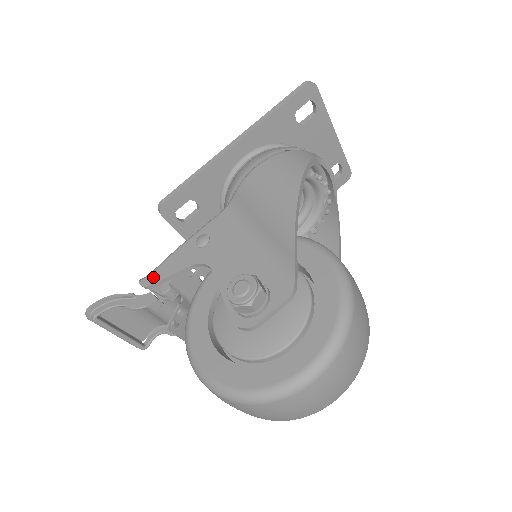
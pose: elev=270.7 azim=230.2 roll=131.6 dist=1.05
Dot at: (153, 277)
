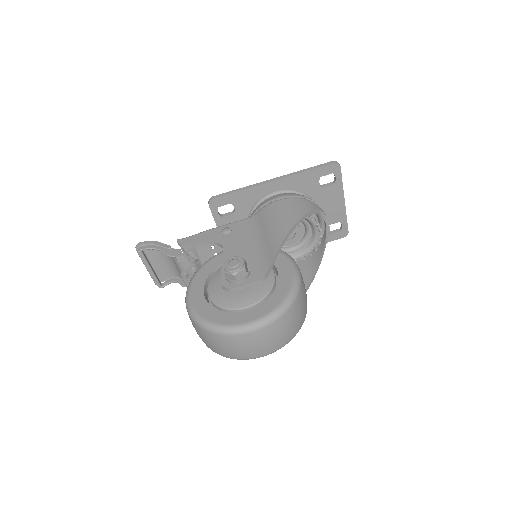
Dot at: (187, 240)
